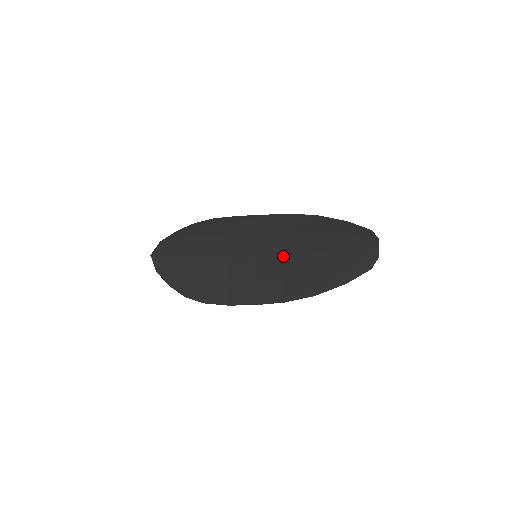
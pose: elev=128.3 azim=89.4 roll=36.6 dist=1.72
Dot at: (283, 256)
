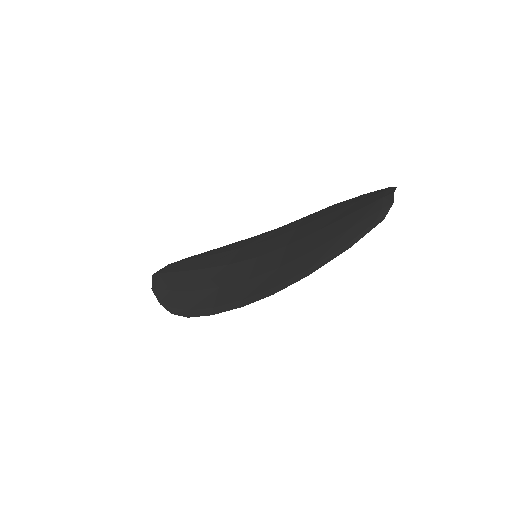
Dot at: (284, 247)
